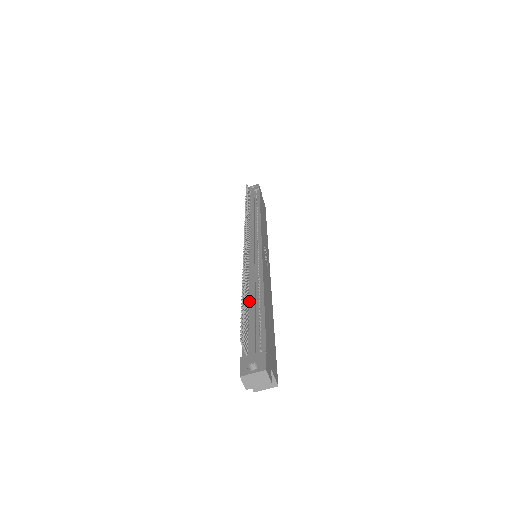
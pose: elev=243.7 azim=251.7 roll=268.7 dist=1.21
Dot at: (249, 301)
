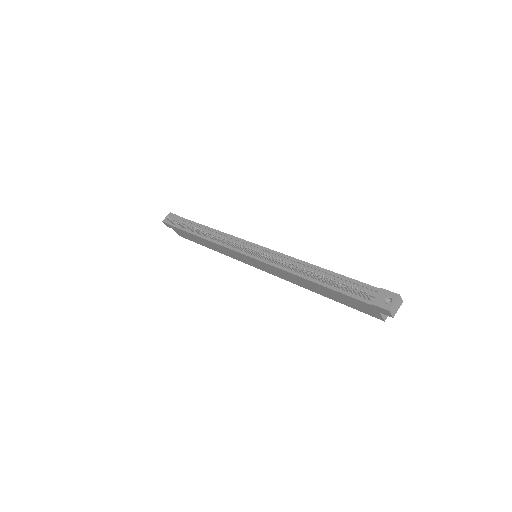
Dot at: (315, 277)
